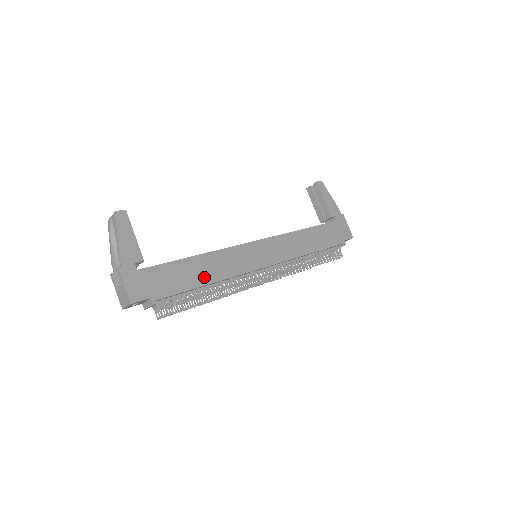
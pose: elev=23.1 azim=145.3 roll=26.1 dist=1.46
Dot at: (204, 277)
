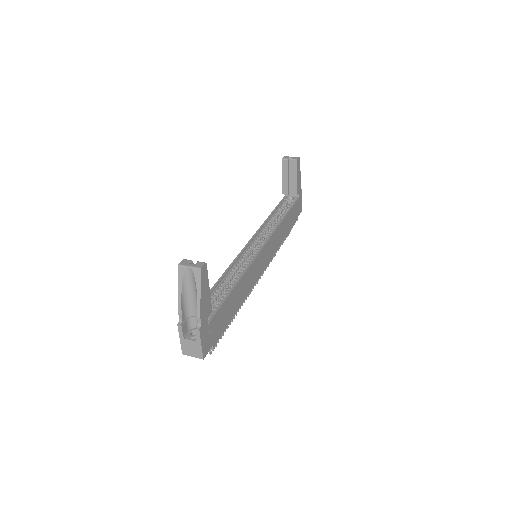
Dot at: (238, 303)
